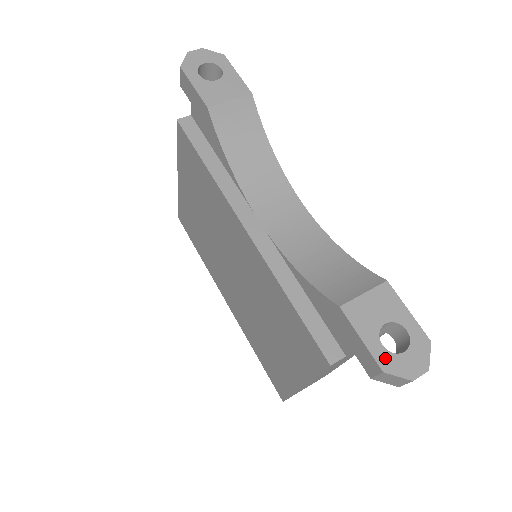
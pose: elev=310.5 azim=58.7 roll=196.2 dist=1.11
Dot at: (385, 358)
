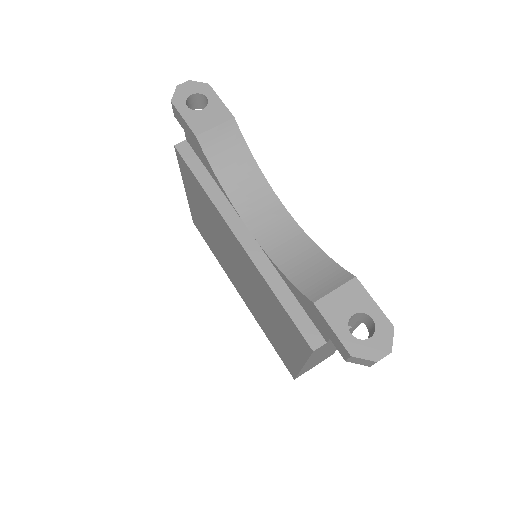
Dot at: (353, 344)
